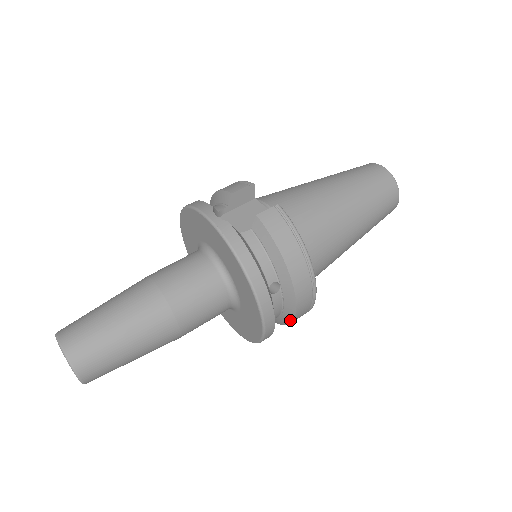
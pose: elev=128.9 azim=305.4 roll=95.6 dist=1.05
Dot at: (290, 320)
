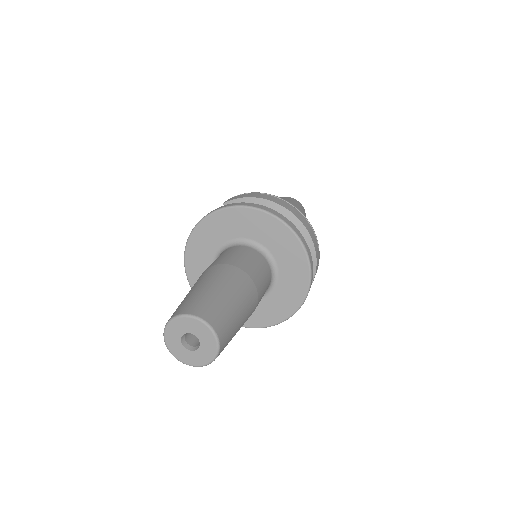
Dot at: (310, 242)
